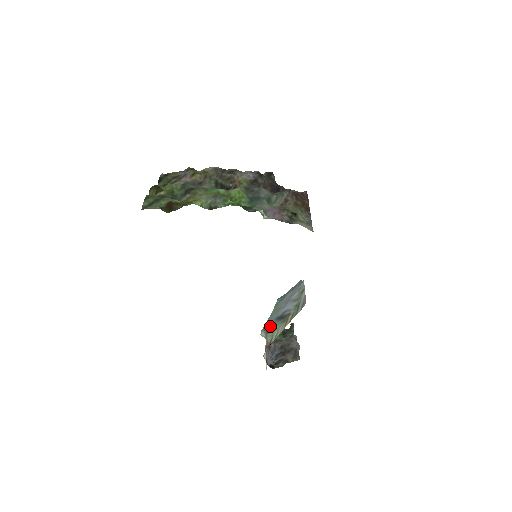
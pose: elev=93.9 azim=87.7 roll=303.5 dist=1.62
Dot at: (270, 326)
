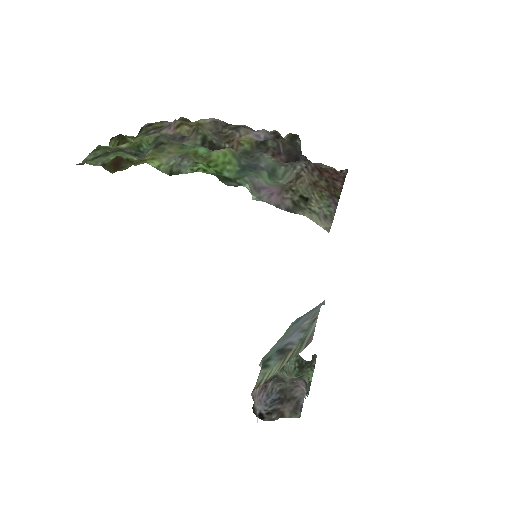
Dot at: (267, 359)
